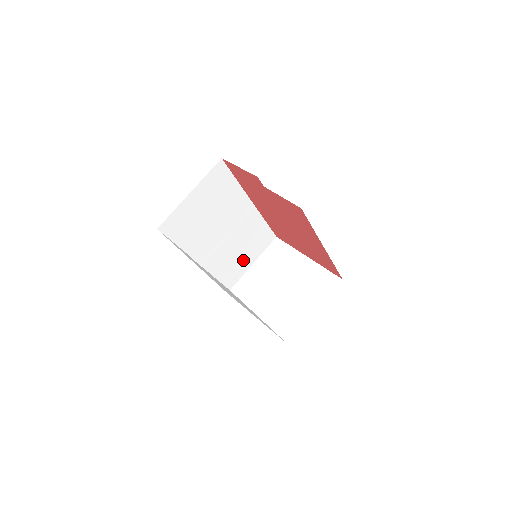
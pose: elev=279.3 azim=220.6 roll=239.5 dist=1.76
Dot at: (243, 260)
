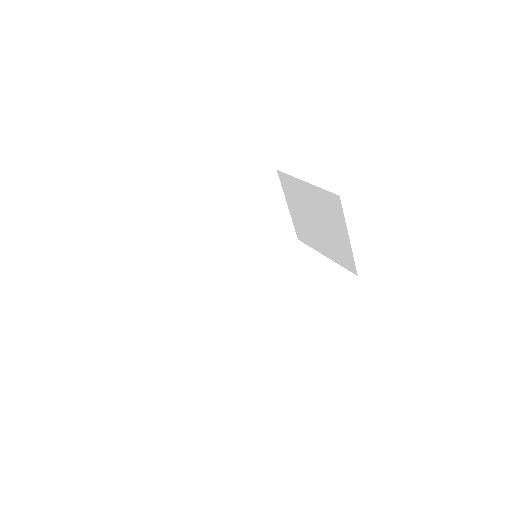
Dot at: (275, 218)
